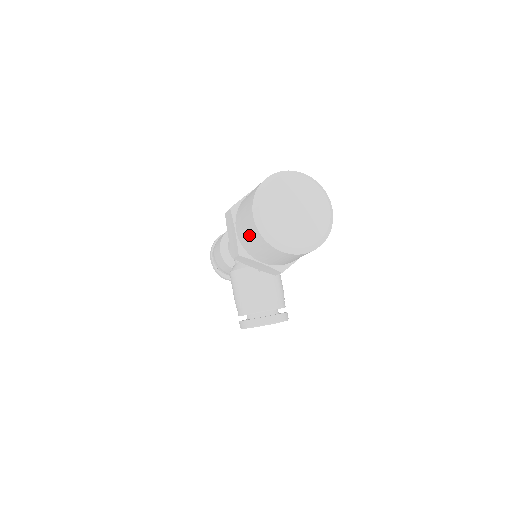
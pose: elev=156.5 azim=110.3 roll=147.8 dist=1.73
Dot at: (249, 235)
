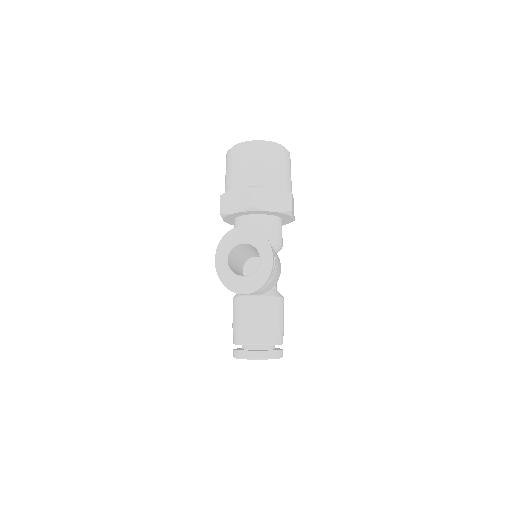
Dot at: occluded
